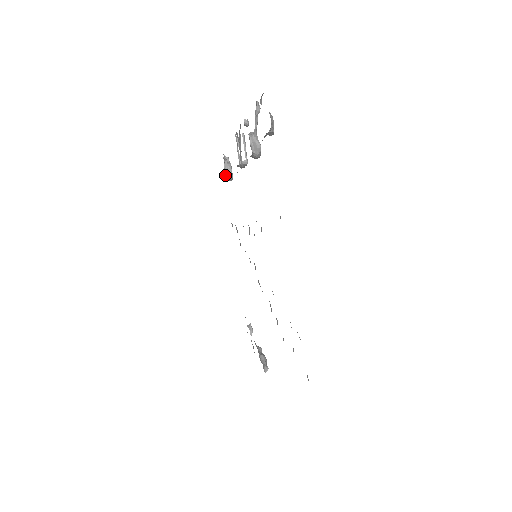
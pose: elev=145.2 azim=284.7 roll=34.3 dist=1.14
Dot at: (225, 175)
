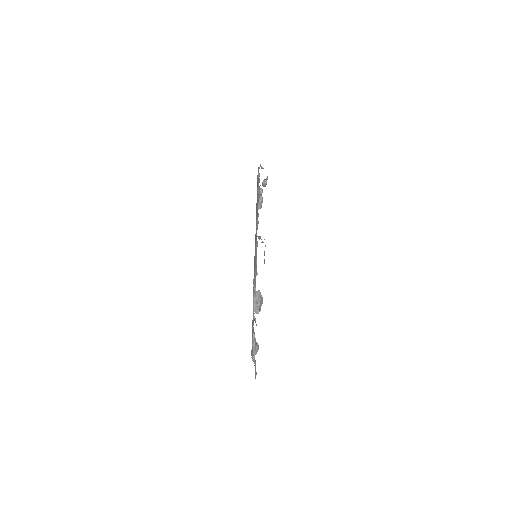
Dot at: occluded
